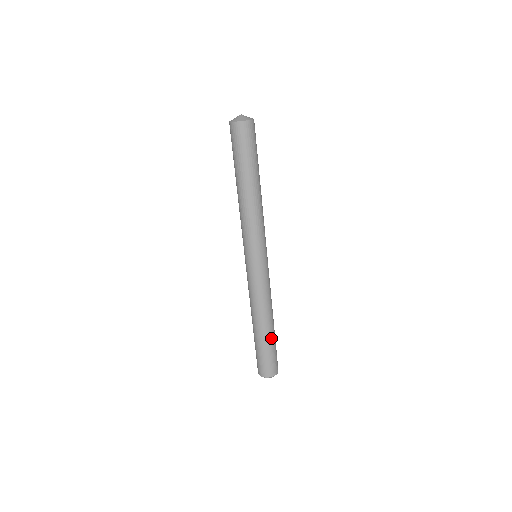
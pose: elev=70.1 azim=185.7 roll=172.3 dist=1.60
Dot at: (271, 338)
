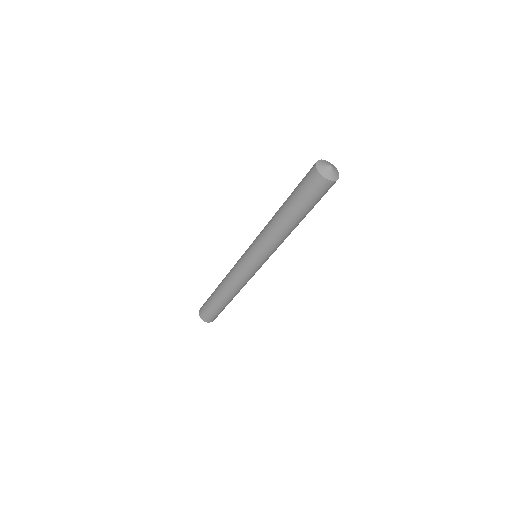
Dot at: occluded
